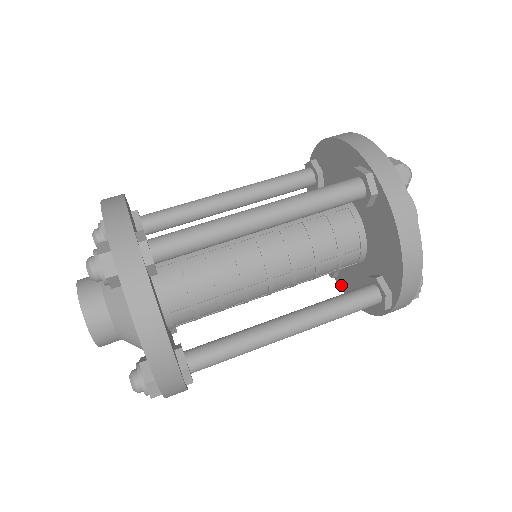
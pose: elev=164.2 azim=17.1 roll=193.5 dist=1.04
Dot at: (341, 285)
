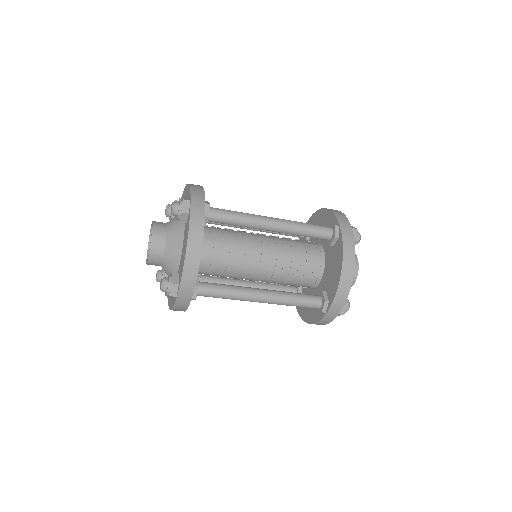
Dot at: (298, 309)
